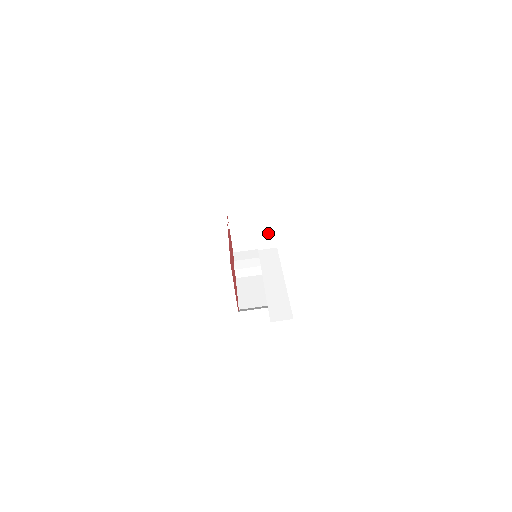
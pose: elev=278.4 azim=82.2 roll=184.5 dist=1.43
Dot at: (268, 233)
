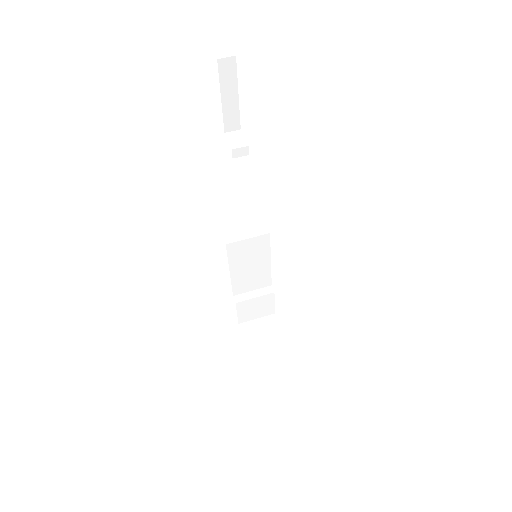
Dot at: (239, 144)
